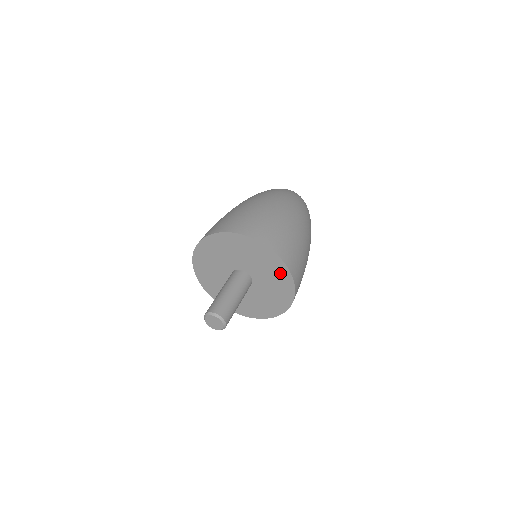
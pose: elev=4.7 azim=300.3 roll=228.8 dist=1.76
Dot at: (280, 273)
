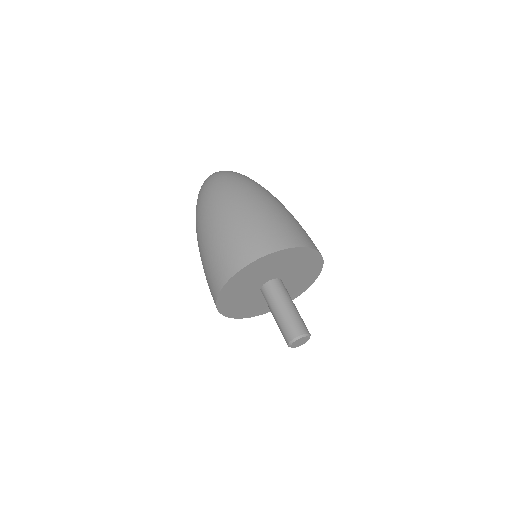
Dot at: (313, 269)
